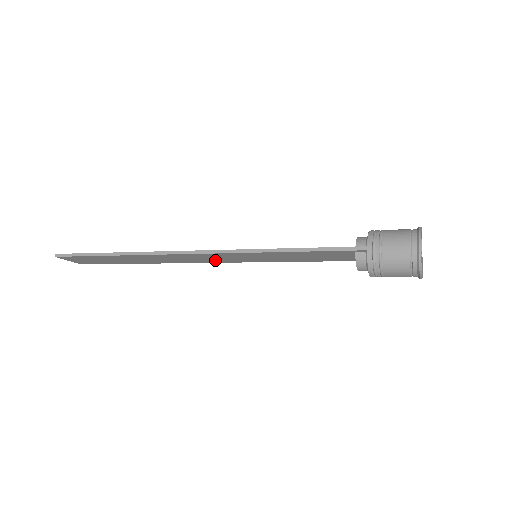
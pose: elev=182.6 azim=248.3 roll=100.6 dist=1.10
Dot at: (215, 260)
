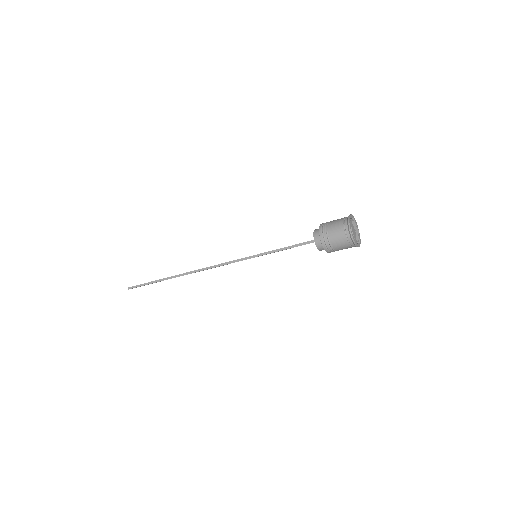
Dot at: occluded
